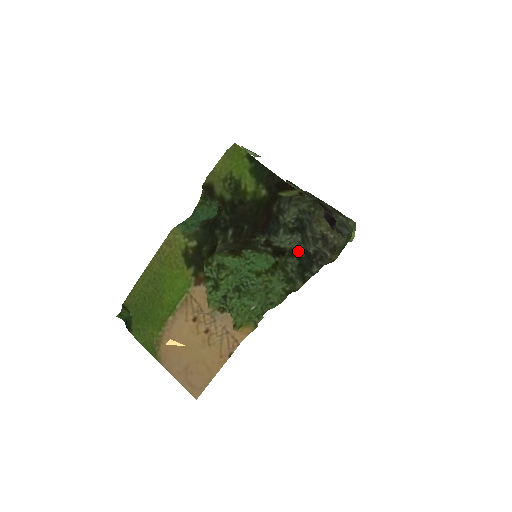
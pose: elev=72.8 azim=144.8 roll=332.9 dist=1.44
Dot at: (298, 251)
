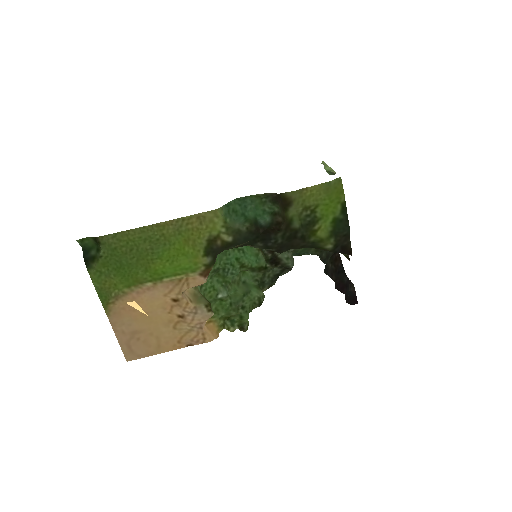
Dot at: (289, 268)
